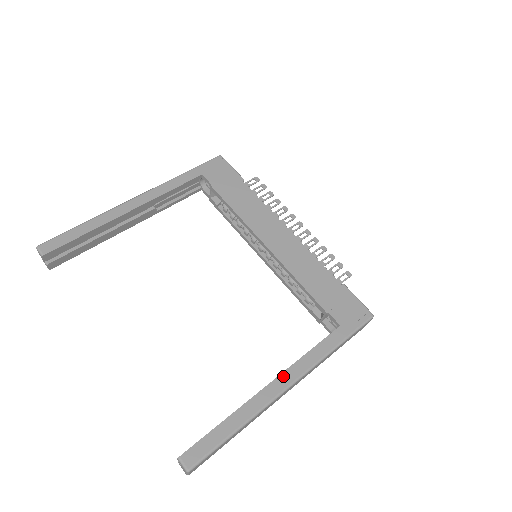
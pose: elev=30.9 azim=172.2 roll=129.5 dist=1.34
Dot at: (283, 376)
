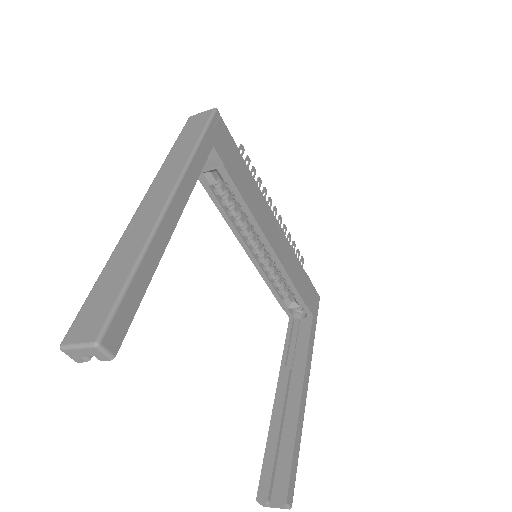
Dot at: (305, 382)
